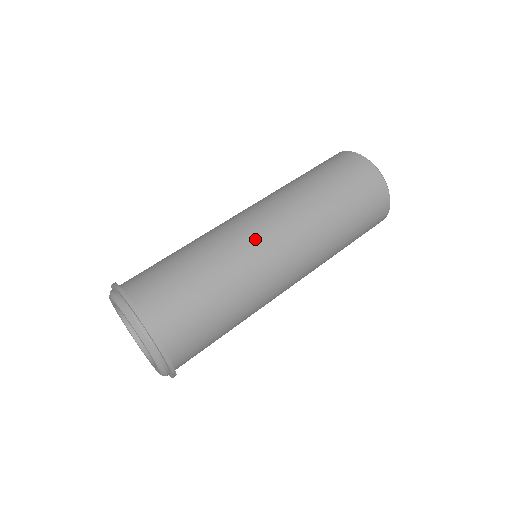
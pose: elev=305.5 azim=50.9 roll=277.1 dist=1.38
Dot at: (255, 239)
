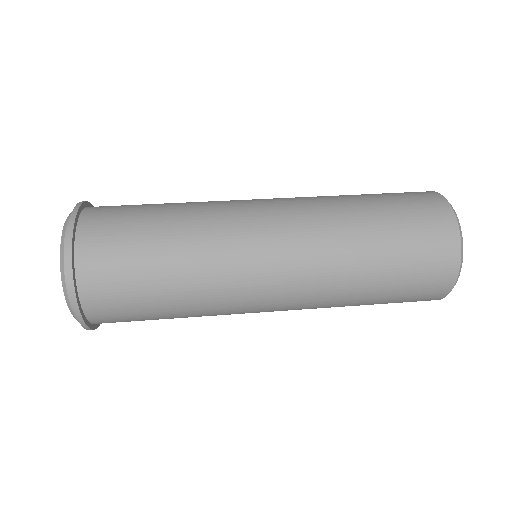
Dot at: (245, 210)
